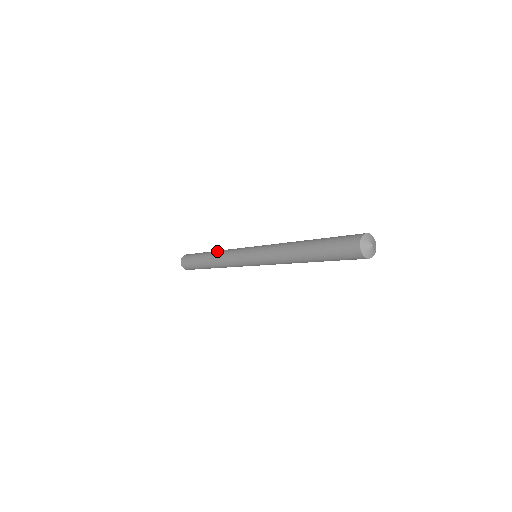
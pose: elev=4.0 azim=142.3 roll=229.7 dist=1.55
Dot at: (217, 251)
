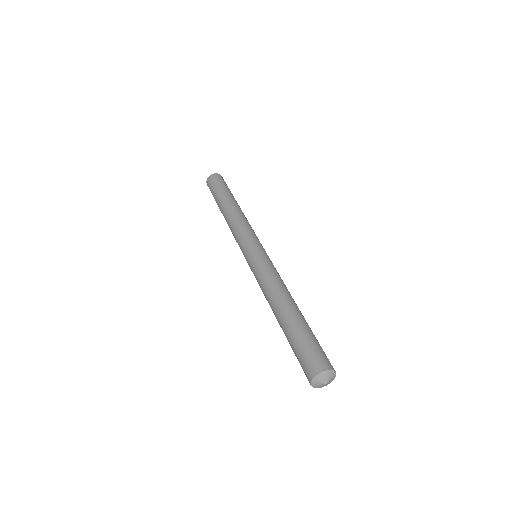
Dot at: (228, 213)
